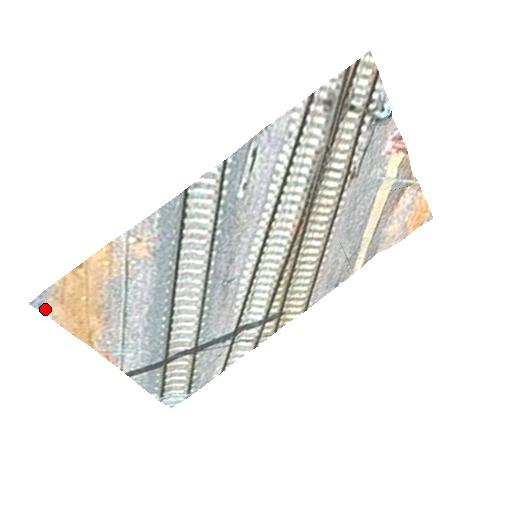
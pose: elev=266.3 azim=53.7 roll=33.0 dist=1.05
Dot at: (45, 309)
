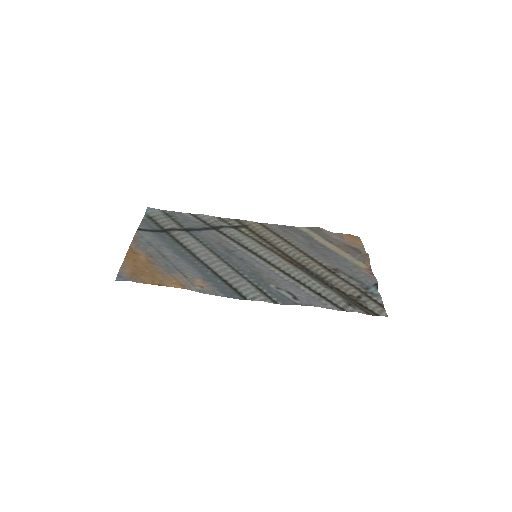
Dot at: (121, 273)
